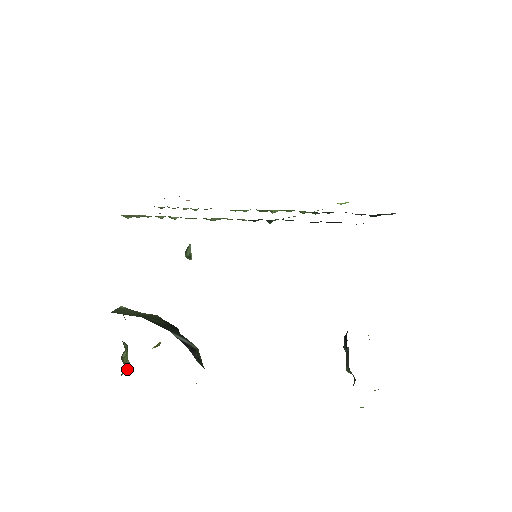
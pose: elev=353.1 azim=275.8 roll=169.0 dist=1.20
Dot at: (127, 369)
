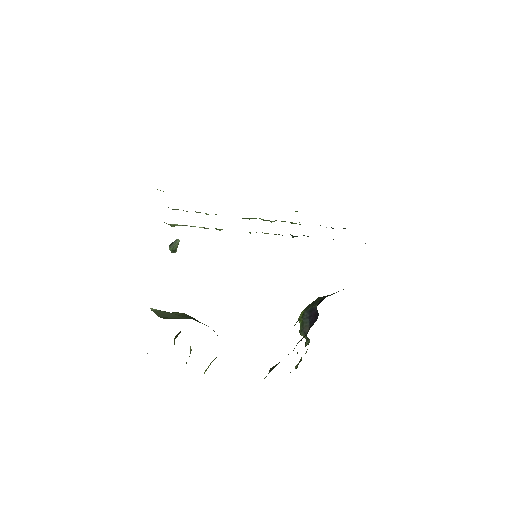
Dot at: occluded
